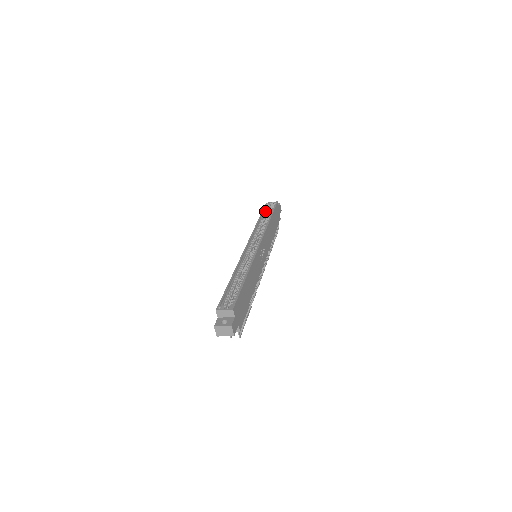
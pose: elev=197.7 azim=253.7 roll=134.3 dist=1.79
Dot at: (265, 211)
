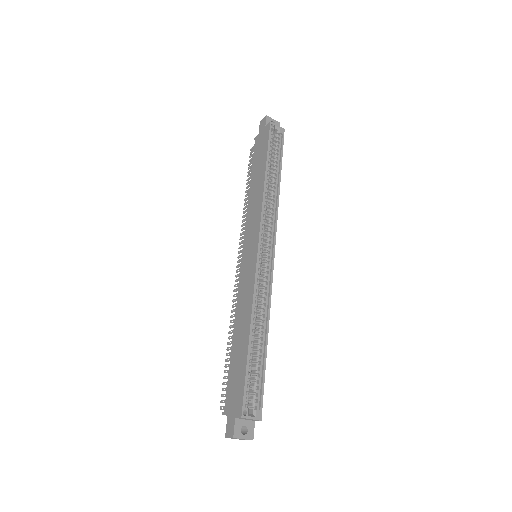
Dot at: (270, 148)
